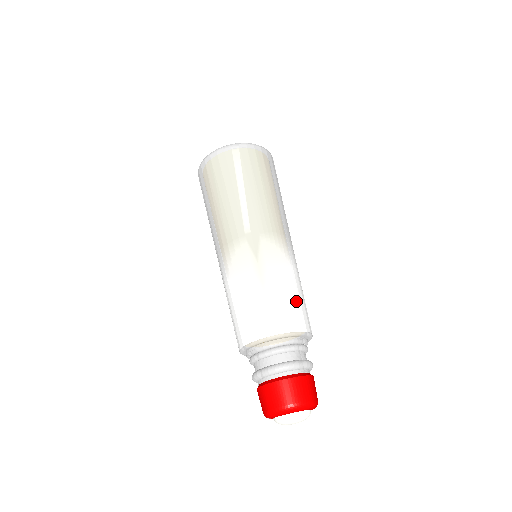
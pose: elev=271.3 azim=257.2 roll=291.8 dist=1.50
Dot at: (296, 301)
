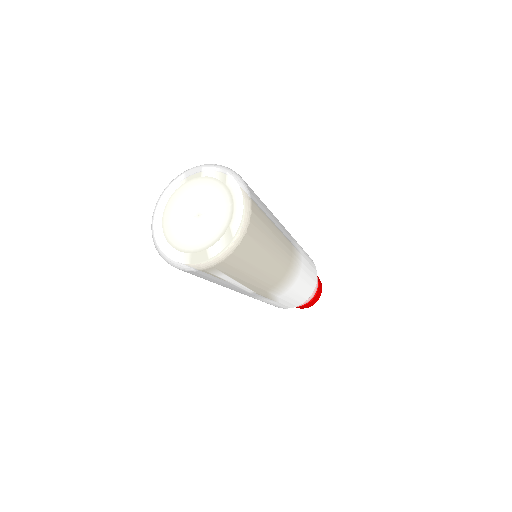
Dot at: (305, 289)
